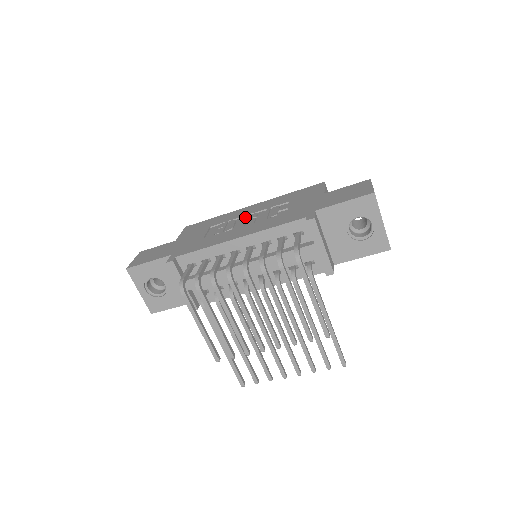
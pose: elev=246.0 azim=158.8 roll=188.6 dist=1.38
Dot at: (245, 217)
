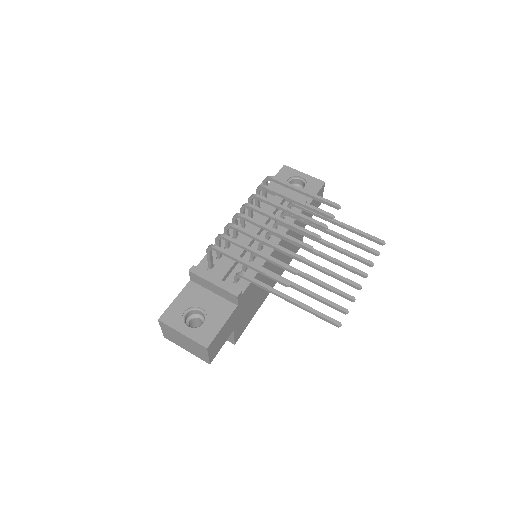
Dot at: occluded
